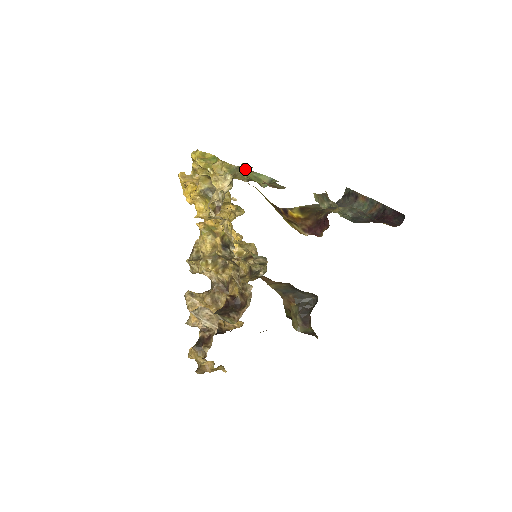
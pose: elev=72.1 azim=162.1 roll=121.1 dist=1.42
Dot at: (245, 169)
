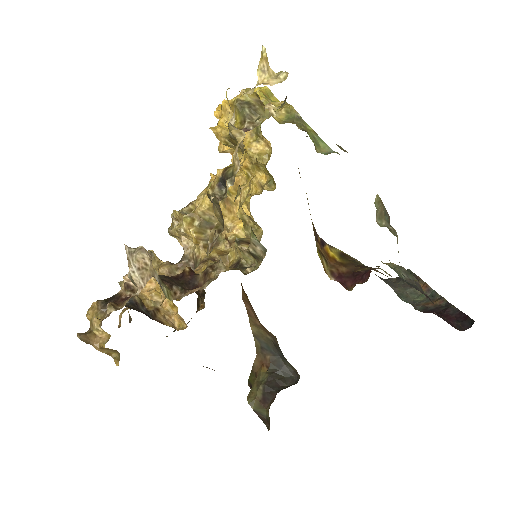
Dot at: (308, 125)
